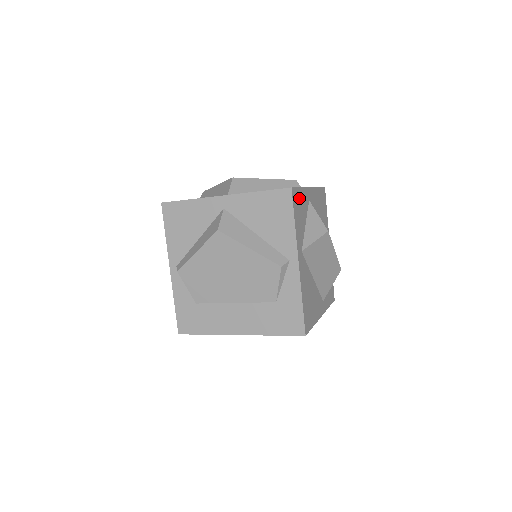
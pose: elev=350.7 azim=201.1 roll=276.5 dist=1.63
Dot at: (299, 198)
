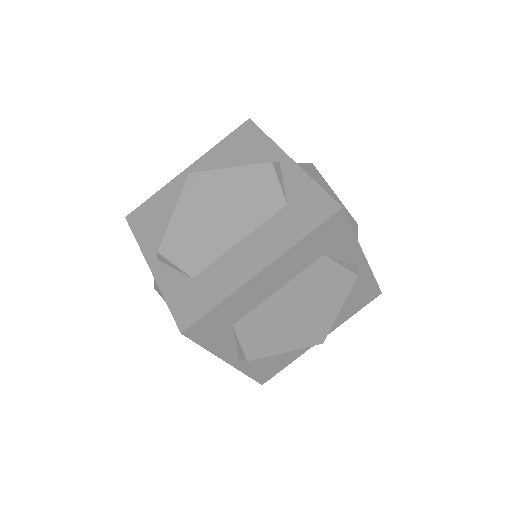
Dot at: occluded
